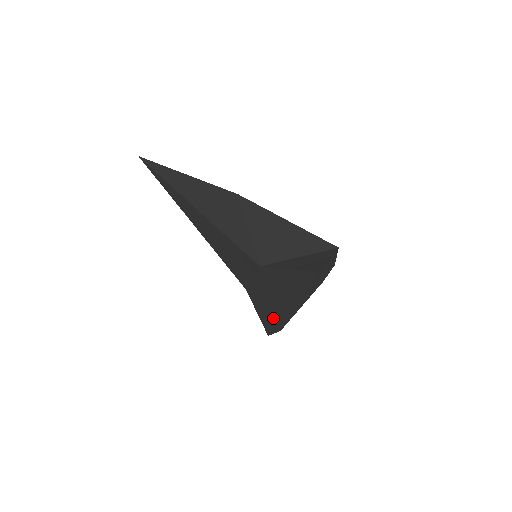
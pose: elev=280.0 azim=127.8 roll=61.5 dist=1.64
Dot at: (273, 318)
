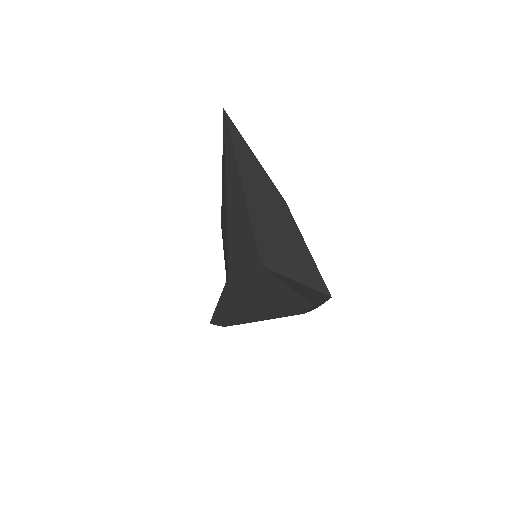
Dot at: (230, 313)
